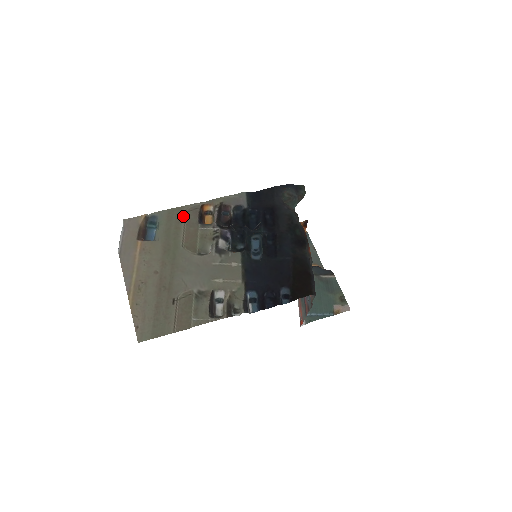
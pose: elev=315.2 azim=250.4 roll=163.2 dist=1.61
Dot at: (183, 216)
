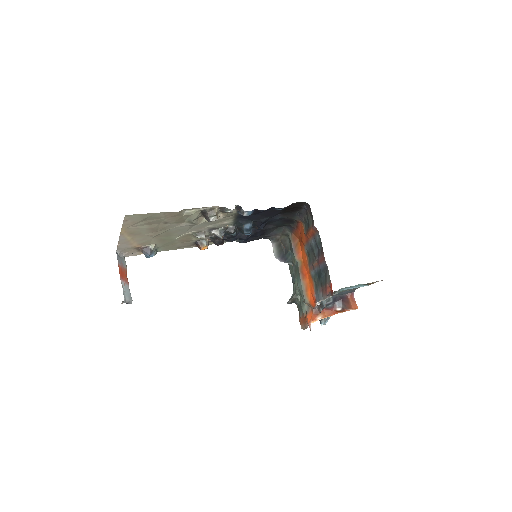
Dot at: (180, 246)
